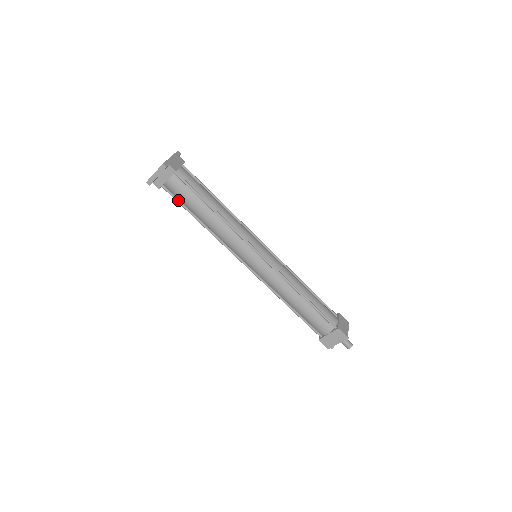
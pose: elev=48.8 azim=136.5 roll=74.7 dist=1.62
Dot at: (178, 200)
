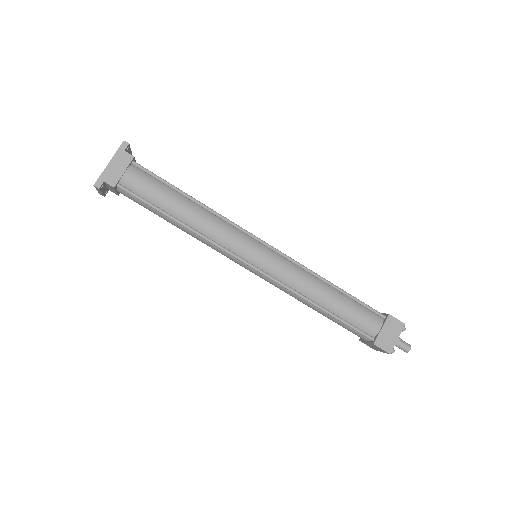
Dot at: occluded
